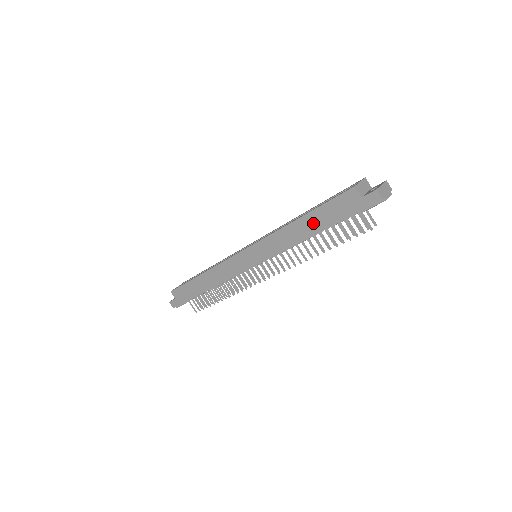
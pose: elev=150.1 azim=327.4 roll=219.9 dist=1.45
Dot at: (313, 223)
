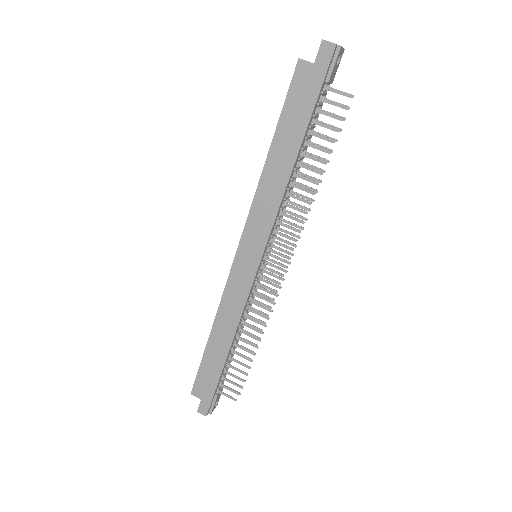
Dot at: (286, 144)
